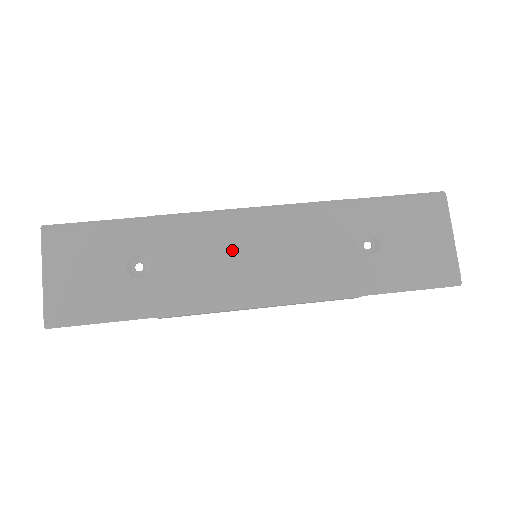
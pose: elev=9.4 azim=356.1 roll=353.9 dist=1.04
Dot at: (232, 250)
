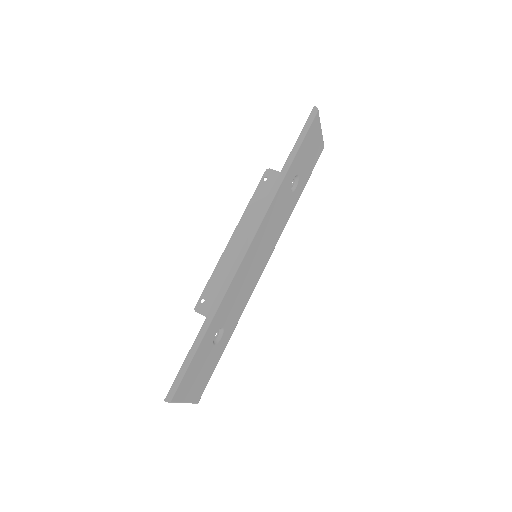
Dot at: (249, 271)
